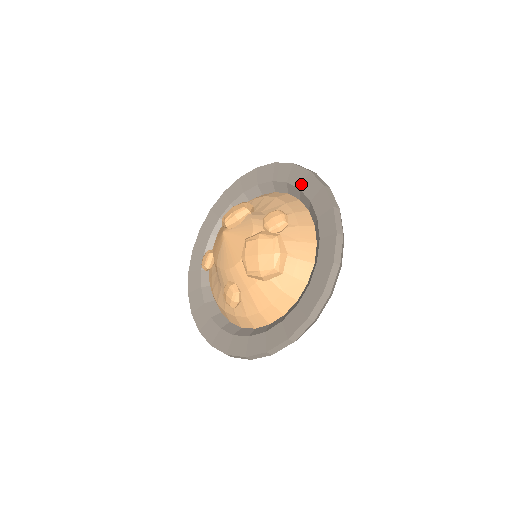
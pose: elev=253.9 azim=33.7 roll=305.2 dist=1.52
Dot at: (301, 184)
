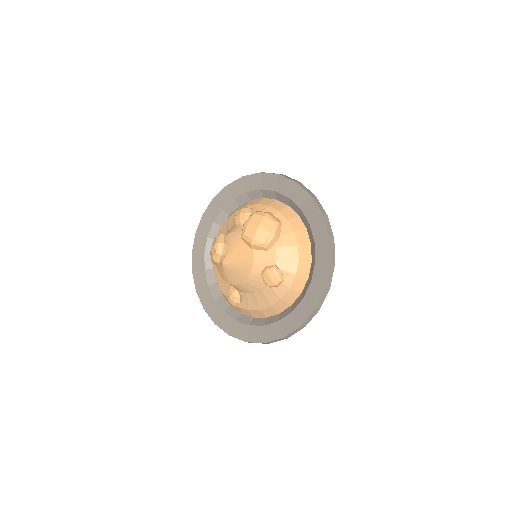
Dot at: (231, 196)
